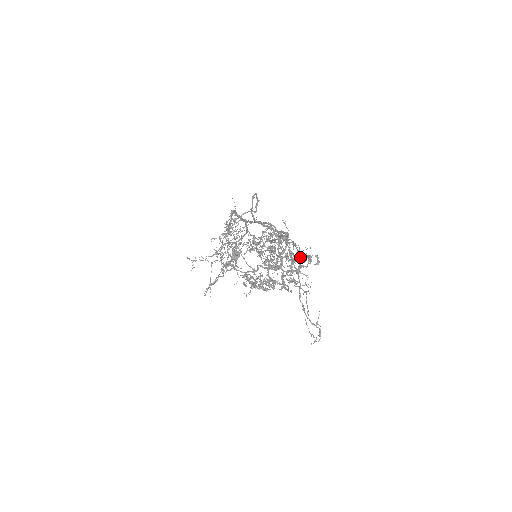
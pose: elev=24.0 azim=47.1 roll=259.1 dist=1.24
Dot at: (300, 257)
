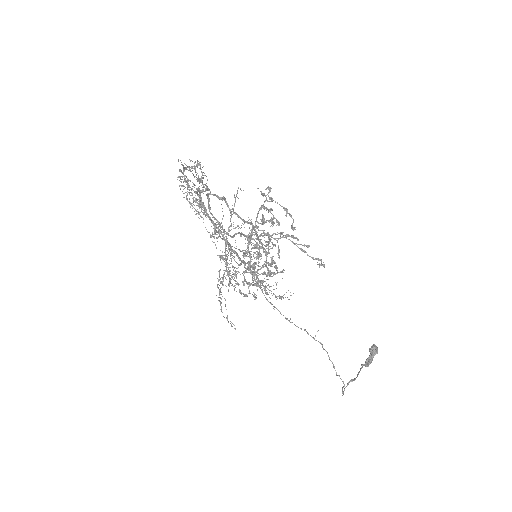
Dot at: (183, 168)
